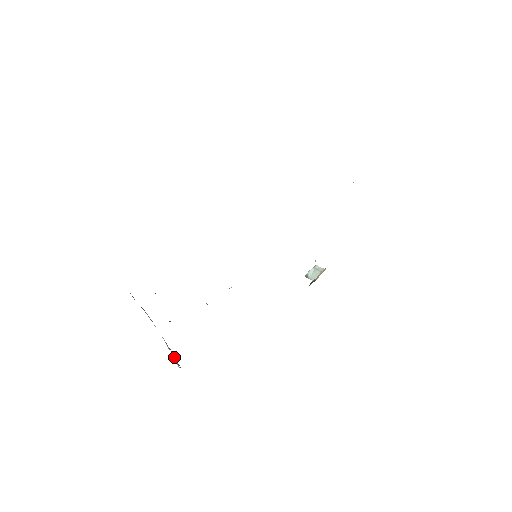
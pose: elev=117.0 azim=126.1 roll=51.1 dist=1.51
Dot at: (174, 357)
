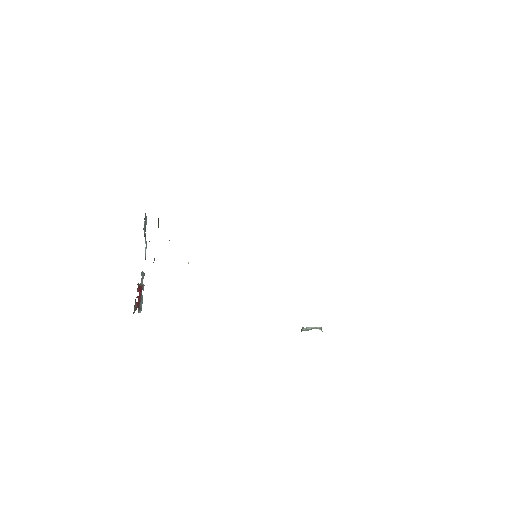
Dot at: (139, 295)
